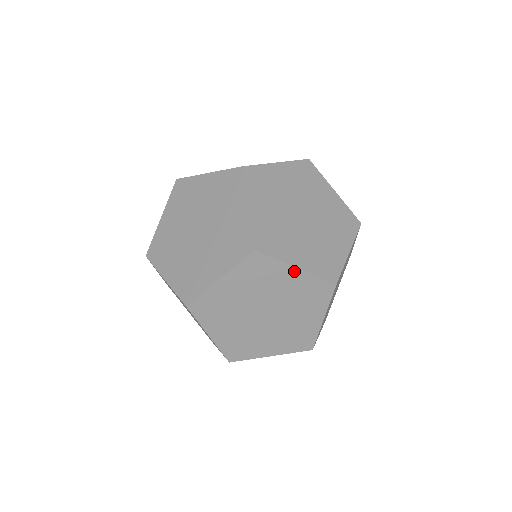
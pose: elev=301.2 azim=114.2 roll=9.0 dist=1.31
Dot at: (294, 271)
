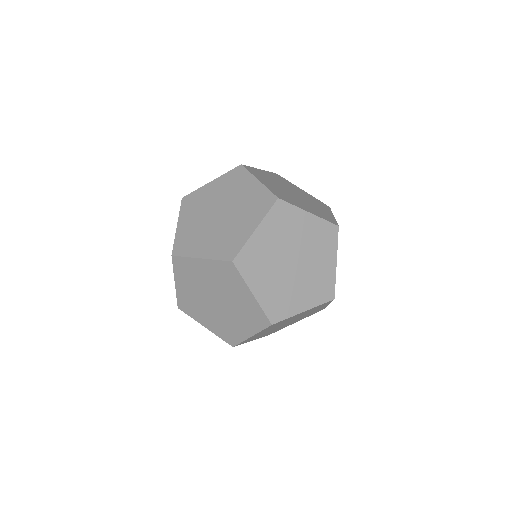
Dot at: occluded
